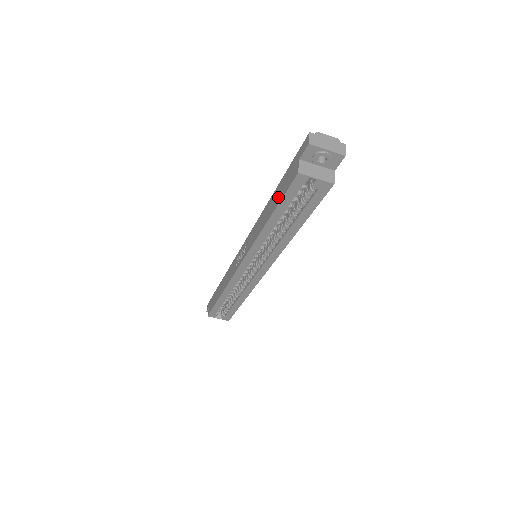
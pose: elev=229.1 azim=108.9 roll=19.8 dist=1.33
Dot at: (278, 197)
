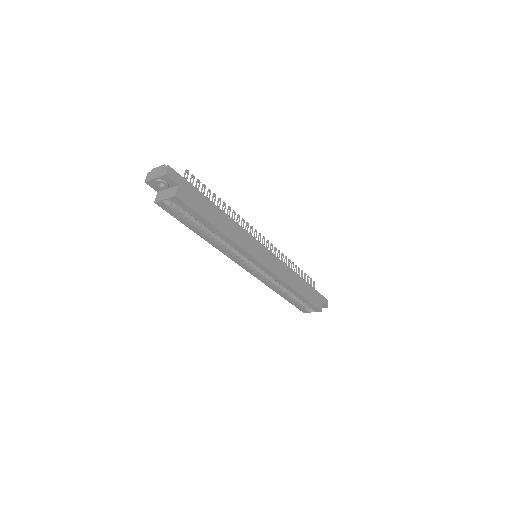
Dot at: occluded
